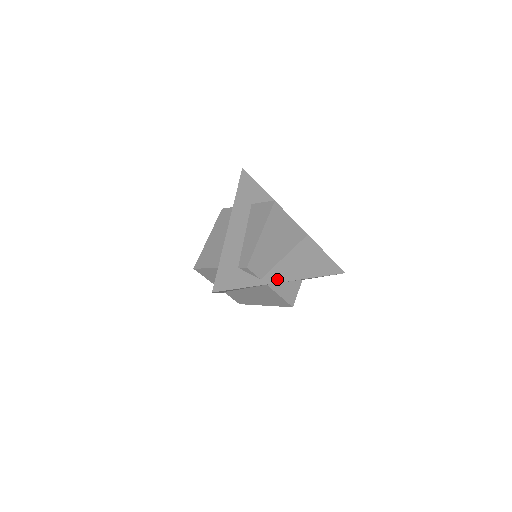
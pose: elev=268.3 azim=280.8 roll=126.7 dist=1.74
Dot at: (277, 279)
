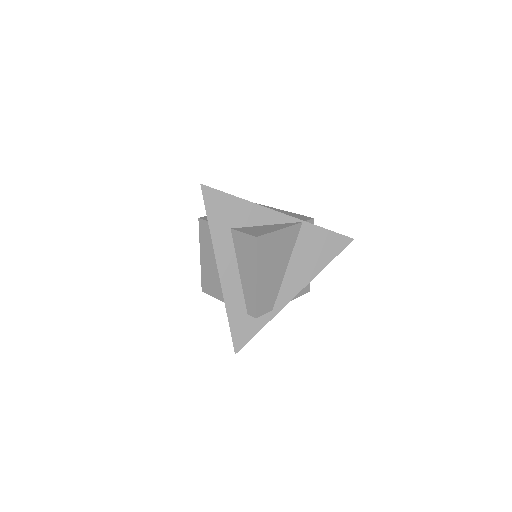
Dot at: (288, 298)
